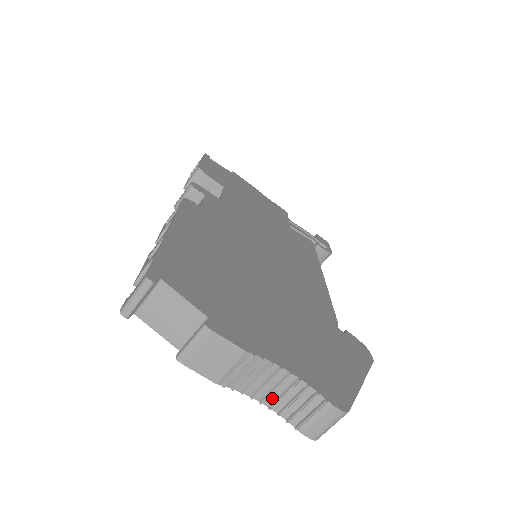
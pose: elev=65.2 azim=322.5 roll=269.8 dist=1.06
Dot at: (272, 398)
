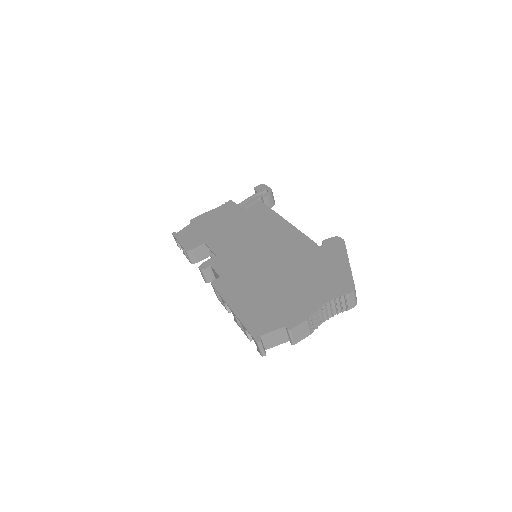
Dot at: (330, 314)
